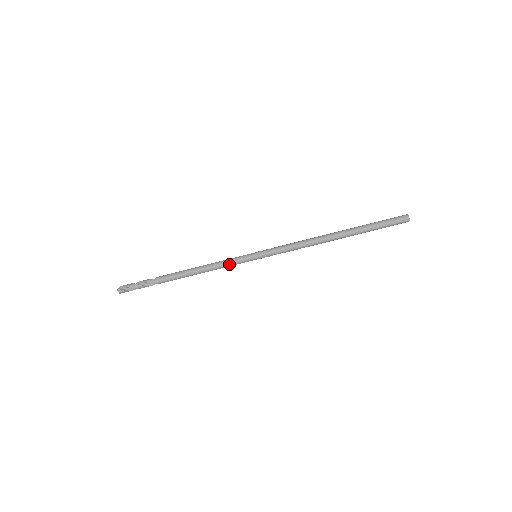
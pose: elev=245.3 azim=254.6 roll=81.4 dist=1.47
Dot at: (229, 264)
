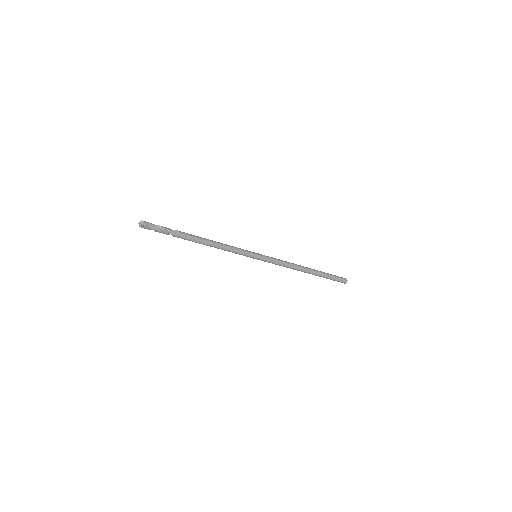
Dot at: (237, 253)
